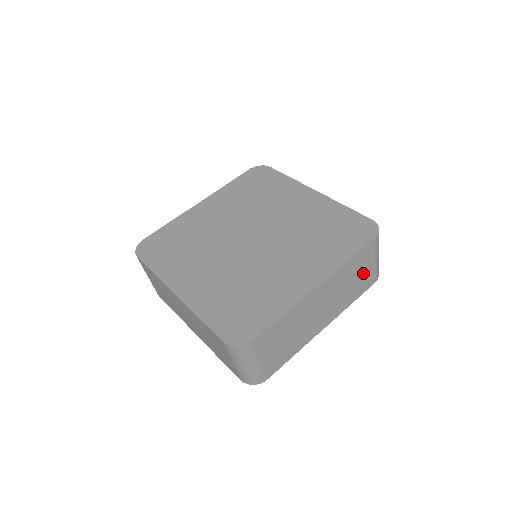
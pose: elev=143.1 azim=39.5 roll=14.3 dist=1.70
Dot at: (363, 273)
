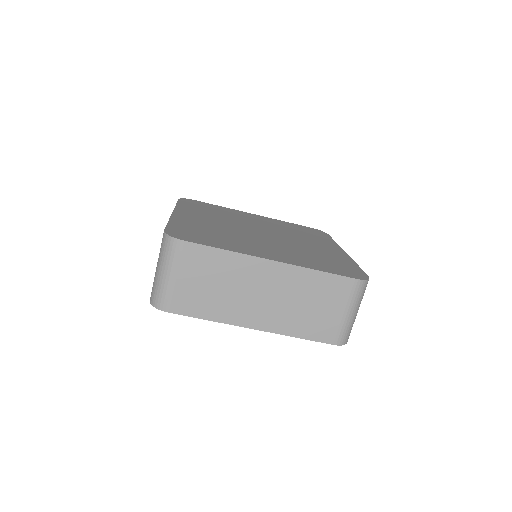
Dot at: (326, 311)
